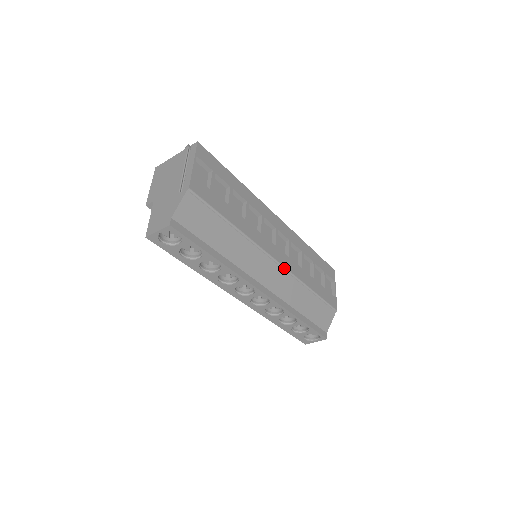
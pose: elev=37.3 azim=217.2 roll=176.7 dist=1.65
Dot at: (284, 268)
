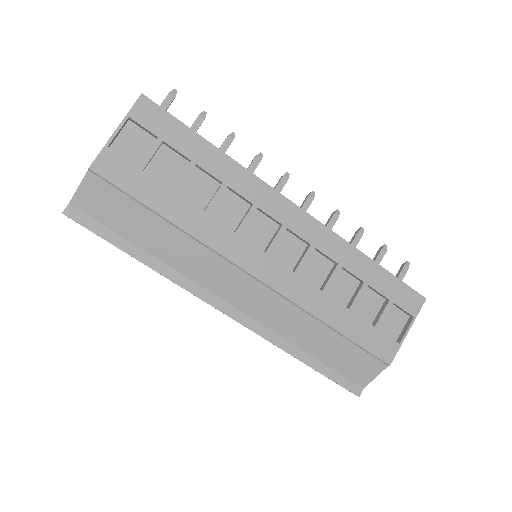
Dot at: (271, 288)
